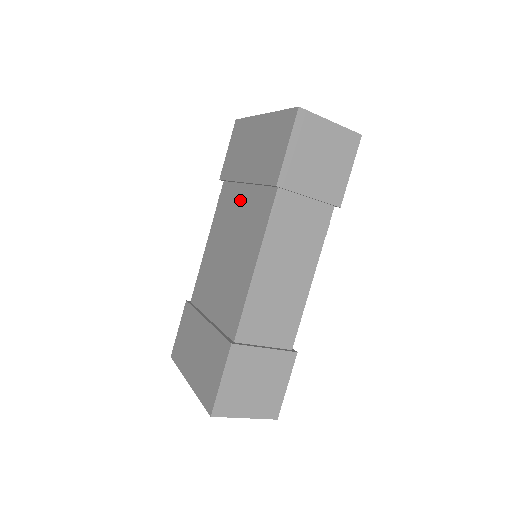
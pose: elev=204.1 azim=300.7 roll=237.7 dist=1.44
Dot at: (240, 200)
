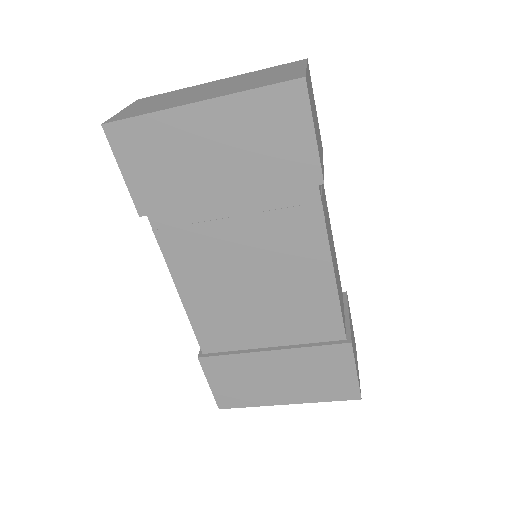
Dot at: (228, 222)
